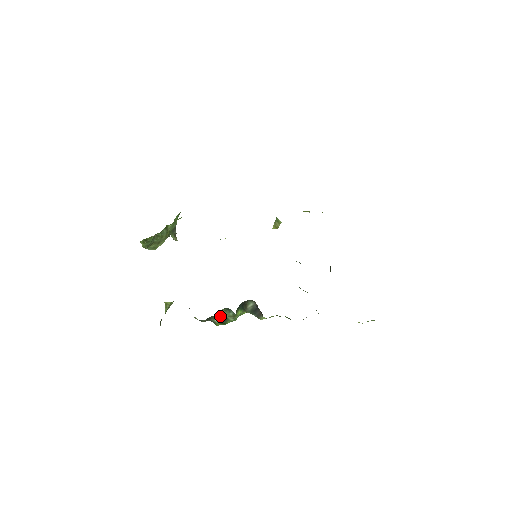
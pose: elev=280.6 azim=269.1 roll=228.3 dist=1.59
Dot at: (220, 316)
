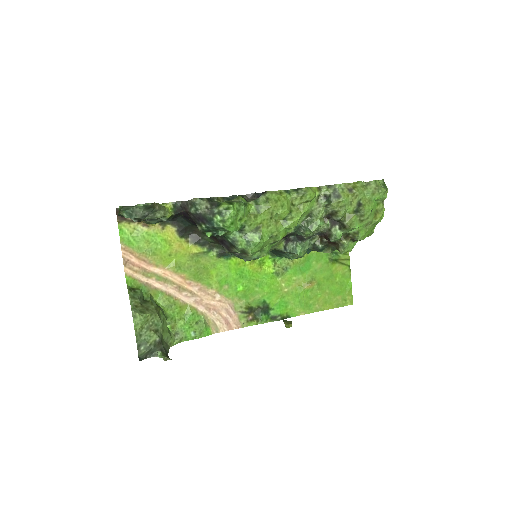
Dot at: occluded
